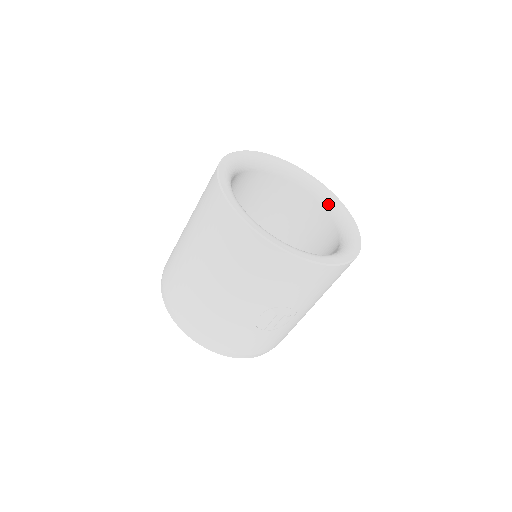
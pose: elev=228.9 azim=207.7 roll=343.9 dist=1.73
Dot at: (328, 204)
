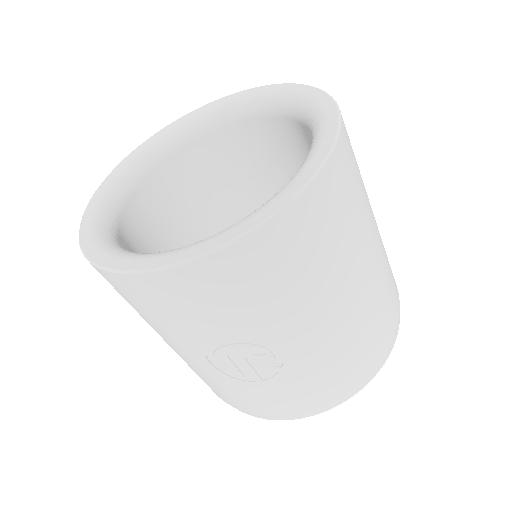
Dot at: (305, 117)
